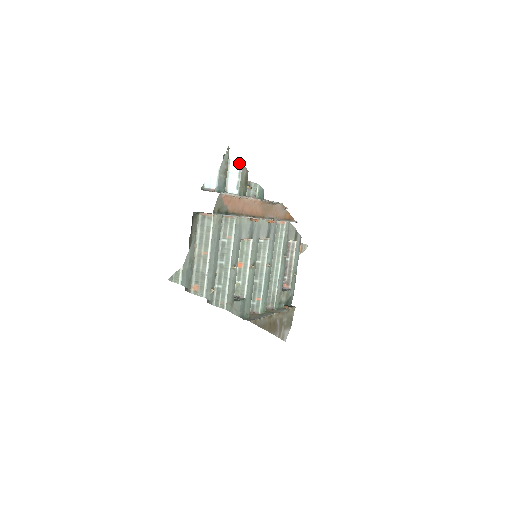
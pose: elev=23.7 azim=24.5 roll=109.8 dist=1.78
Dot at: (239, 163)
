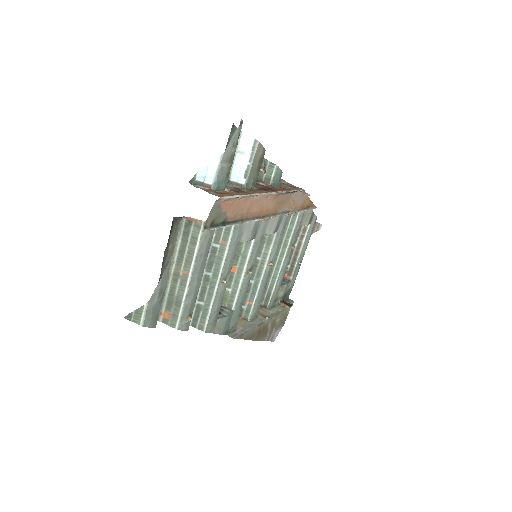
Dot at: (254, 139)
